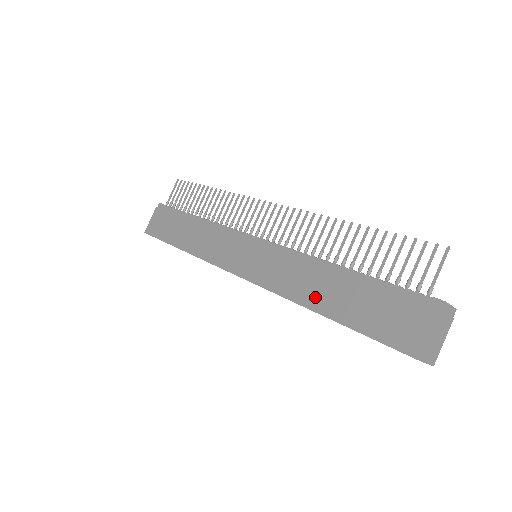
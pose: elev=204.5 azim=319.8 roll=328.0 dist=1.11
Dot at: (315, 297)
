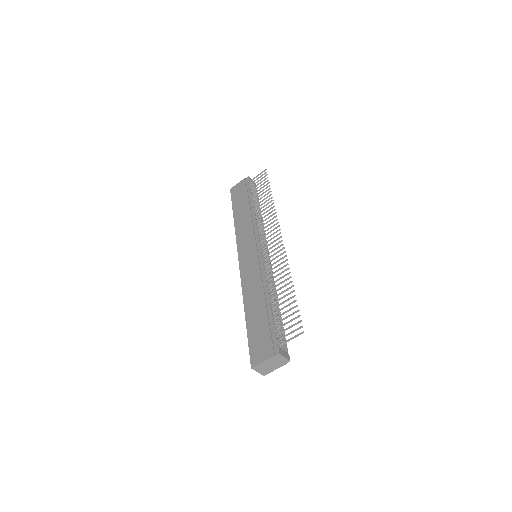
Dot at: (250, 304)
